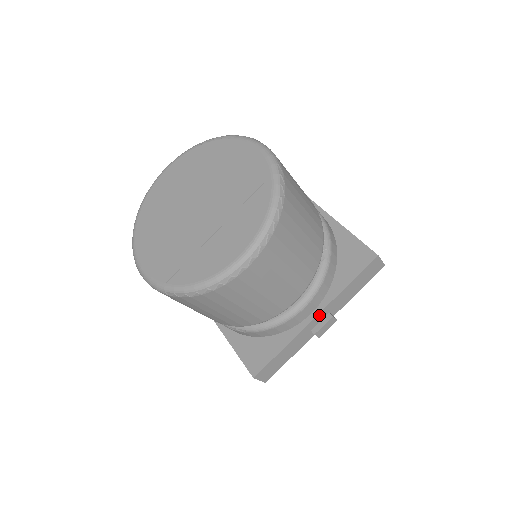
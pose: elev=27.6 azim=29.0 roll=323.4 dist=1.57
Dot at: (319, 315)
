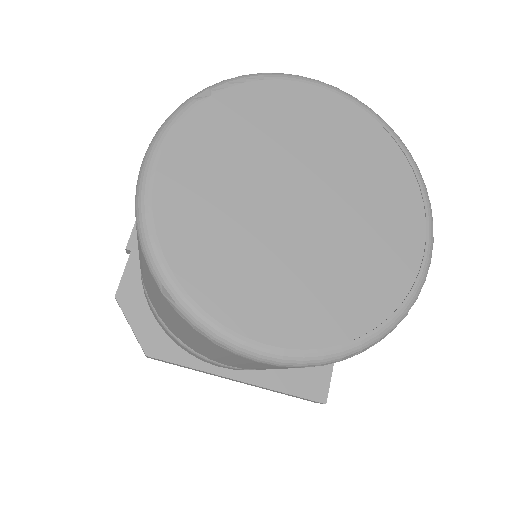
Dot at: occluded
